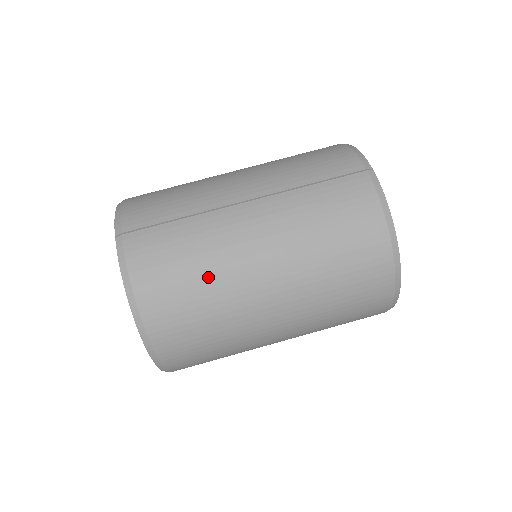
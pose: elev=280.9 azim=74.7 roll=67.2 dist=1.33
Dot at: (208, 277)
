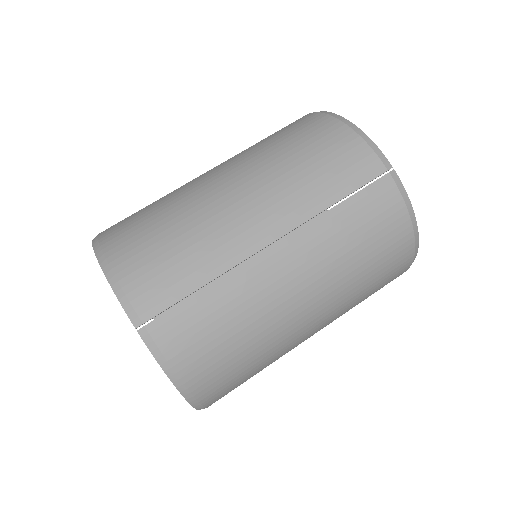
Dot at: (255, 338)
